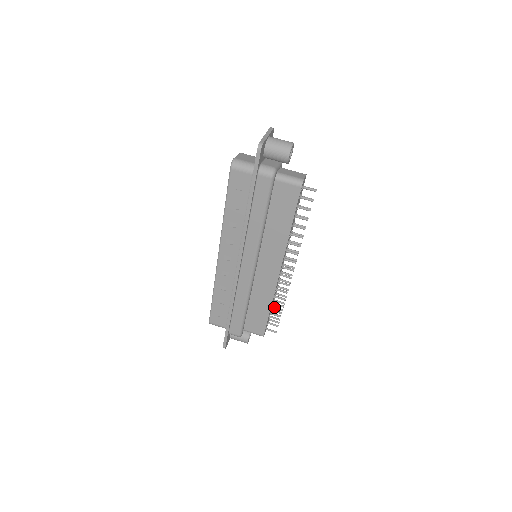
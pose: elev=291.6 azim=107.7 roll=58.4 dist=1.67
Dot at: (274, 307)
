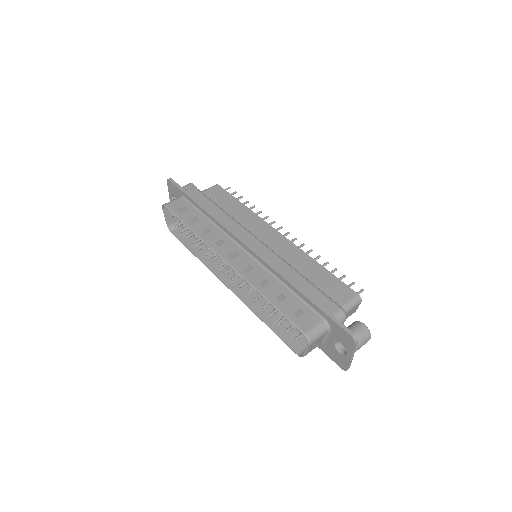
Dot at: occluded
